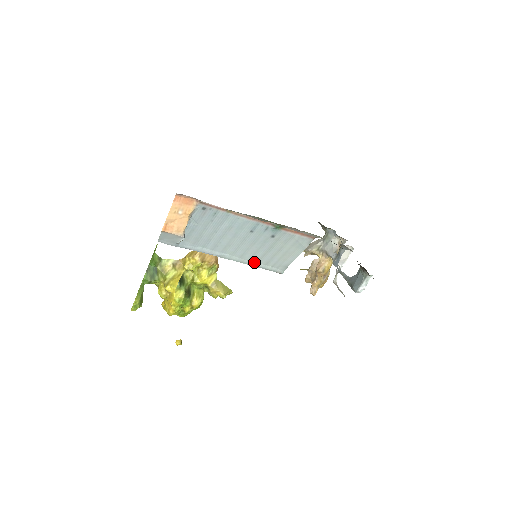
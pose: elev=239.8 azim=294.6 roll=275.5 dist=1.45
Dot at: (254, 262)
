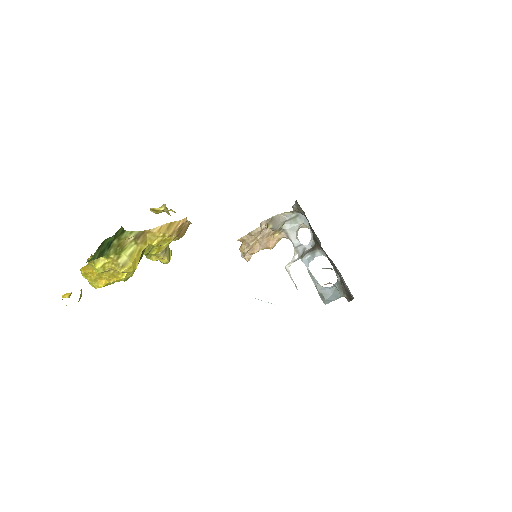
Dot at: occluded
